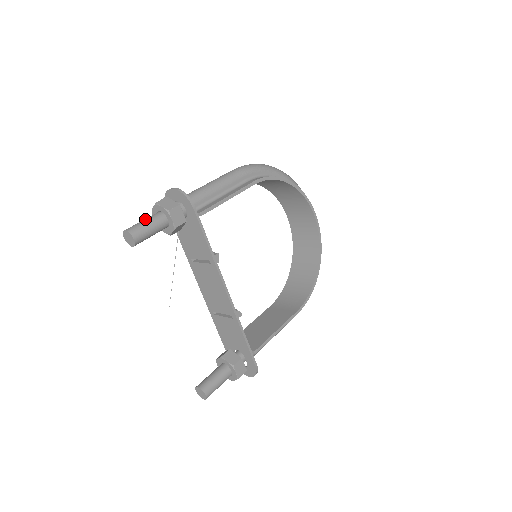
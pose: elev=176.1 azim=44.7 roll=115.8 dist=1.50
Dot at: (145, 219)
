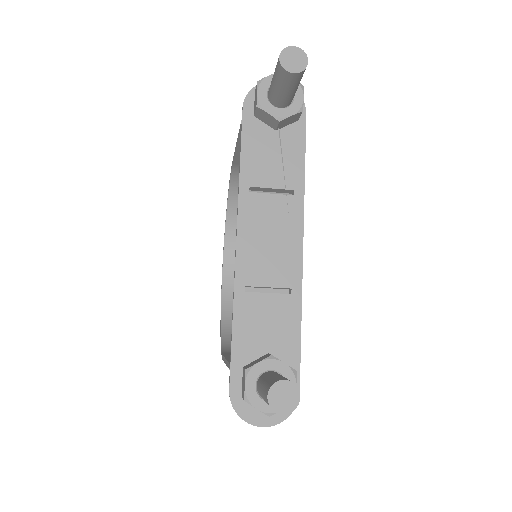
Dot at: occluded
